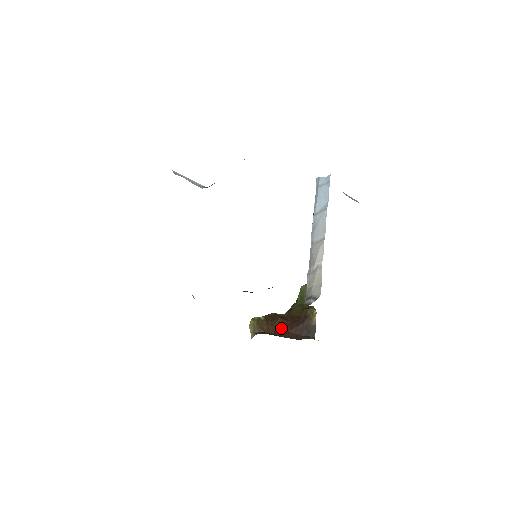
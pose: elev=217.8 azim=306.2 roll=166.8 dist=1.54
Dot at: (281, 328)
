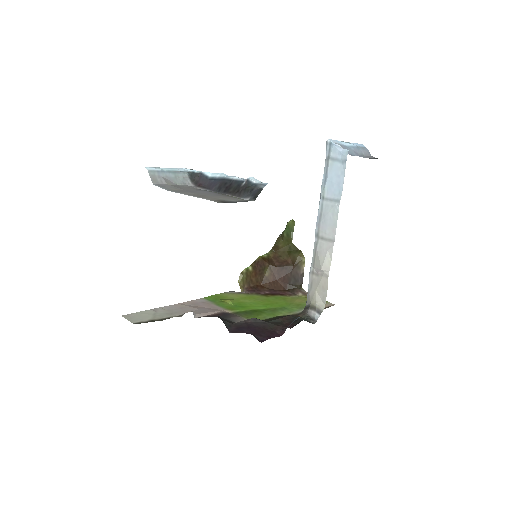
Dot at: (269, 277)
